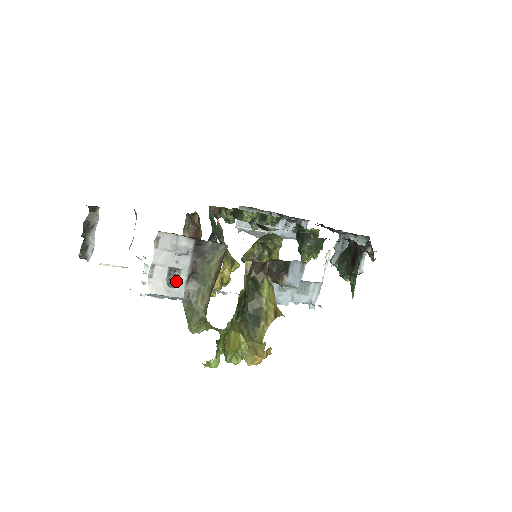
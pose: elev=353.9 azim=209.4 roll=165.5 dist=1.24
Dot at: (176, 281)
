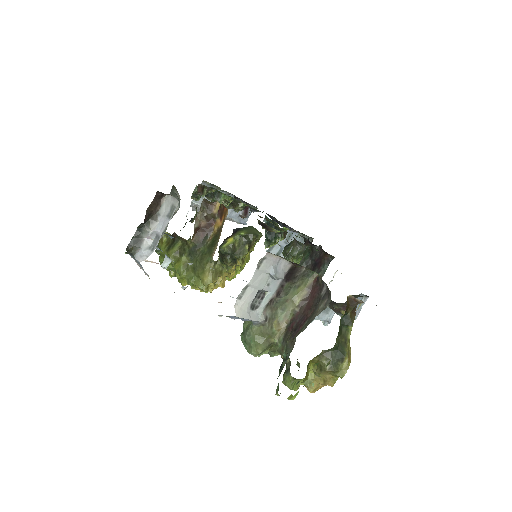
Dot at: (258, 303)
